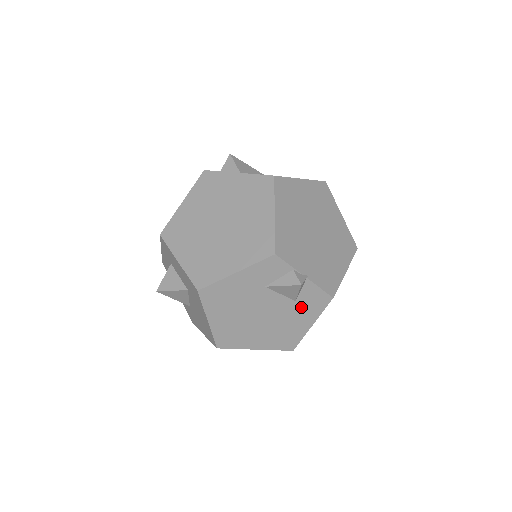
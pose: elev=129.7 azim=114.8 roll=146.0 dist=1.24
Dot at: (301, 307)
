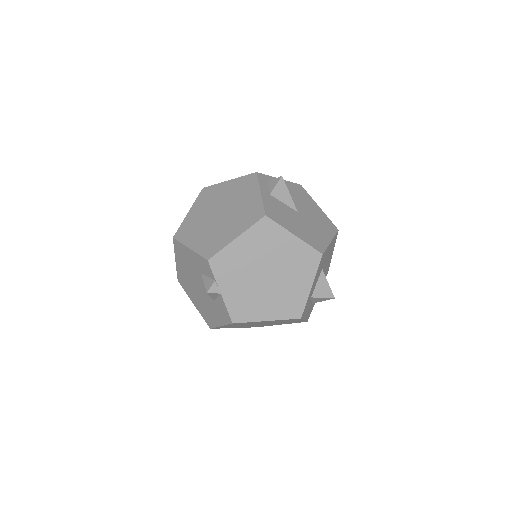
Dot at: (217, 308)
